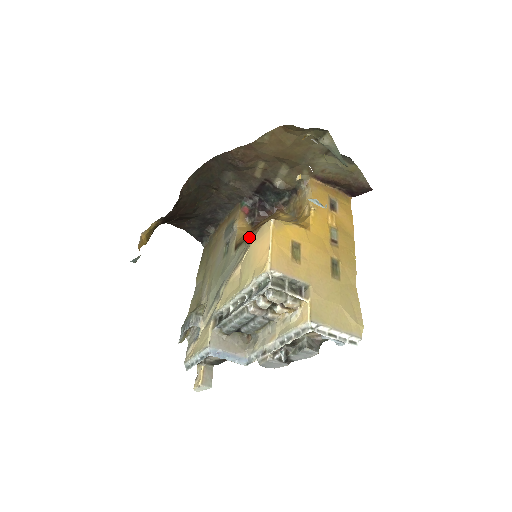
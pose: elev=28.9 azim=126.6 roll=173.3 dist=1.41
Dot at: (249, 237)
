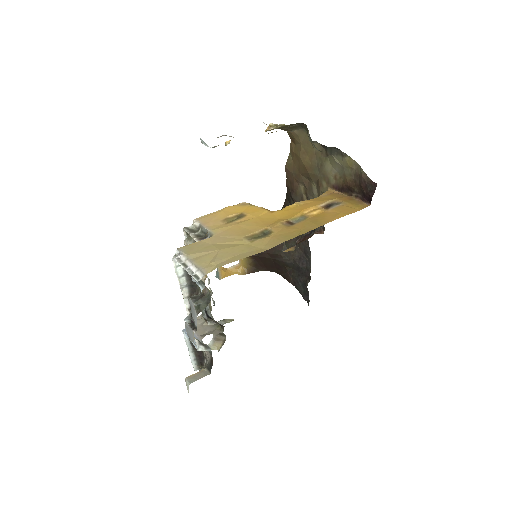
Dot at: occluded
